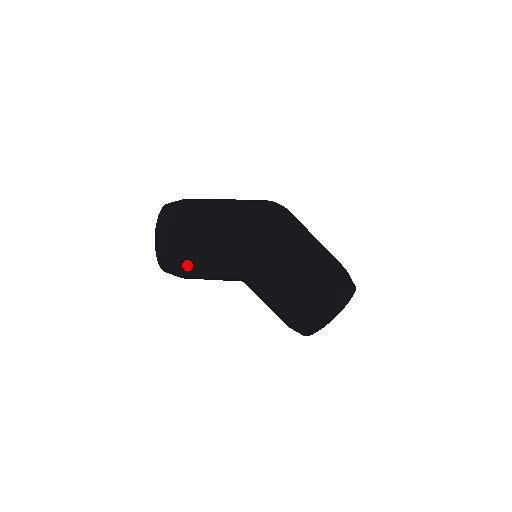
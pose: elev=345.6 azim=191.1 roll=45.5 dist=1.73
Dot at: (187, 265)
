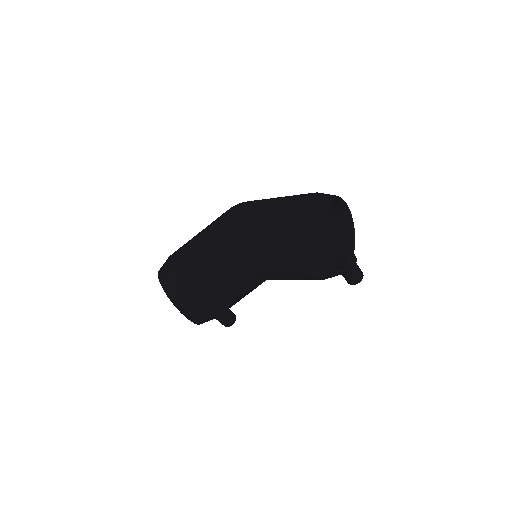
Dot at: (187, 270)
